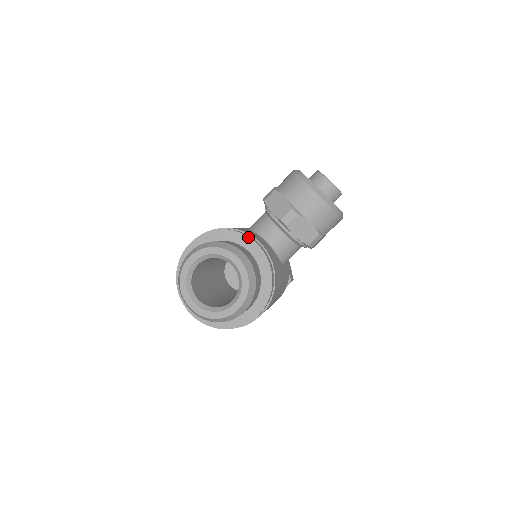
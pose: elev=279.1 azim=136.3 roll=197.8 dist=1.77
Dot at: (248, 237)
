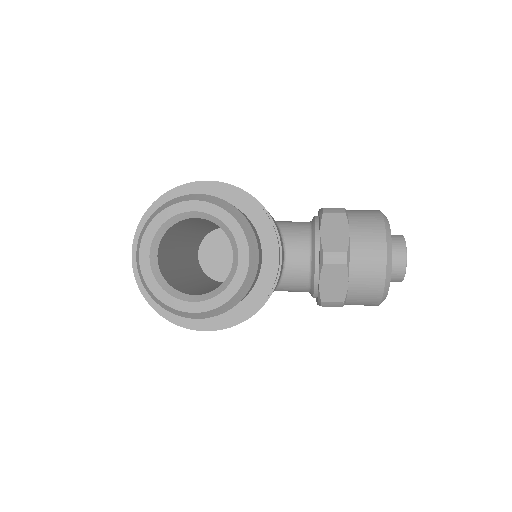
Dot at: (277, 239)
